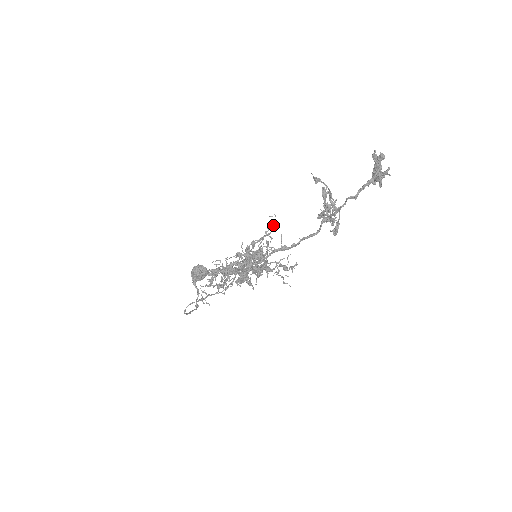
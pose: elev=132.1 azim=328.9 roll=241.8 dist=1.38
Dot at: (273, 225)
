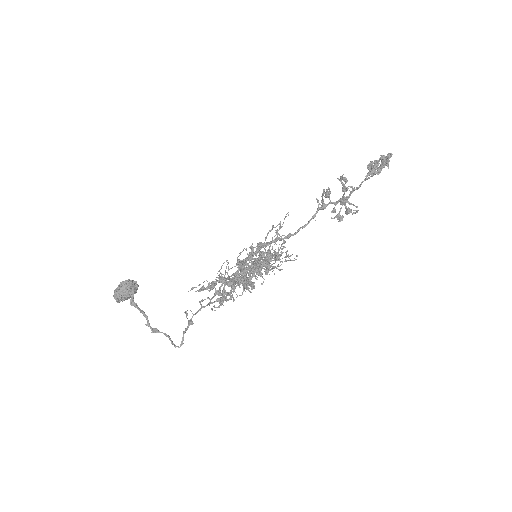
Dot at: (283, 223)
